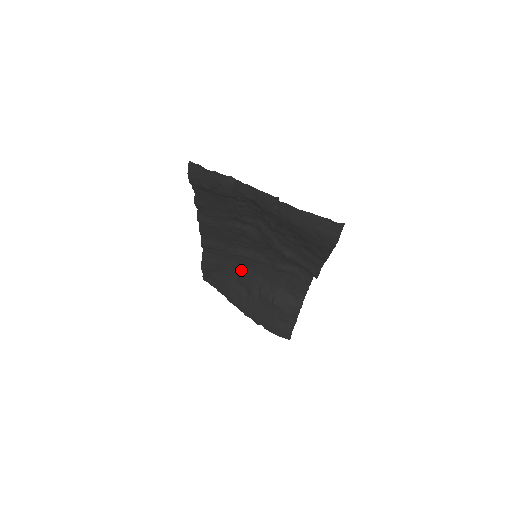
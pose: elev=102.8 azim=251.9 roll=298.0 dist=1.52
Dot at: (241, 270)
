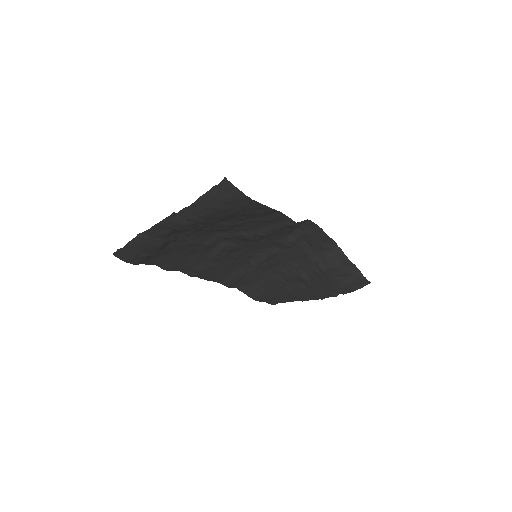
Dot at: (278, 273)
